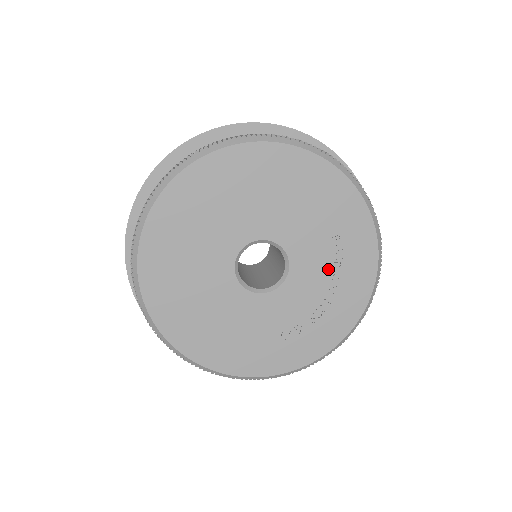
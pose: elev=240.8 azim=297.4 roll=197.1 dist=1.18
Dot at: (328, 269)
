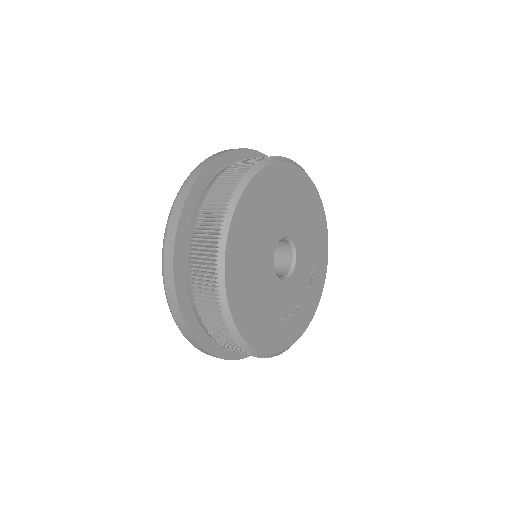
Dot at: (307, 279)
